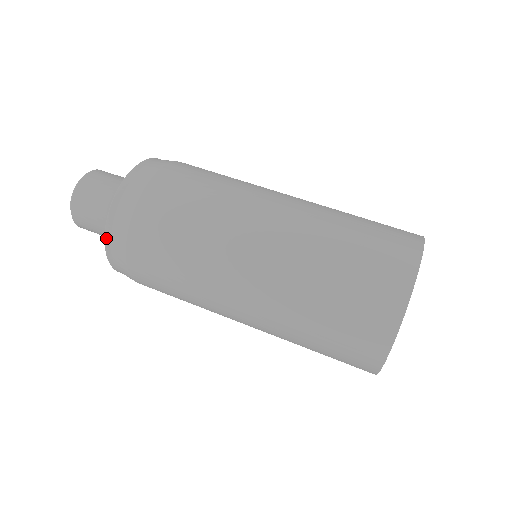
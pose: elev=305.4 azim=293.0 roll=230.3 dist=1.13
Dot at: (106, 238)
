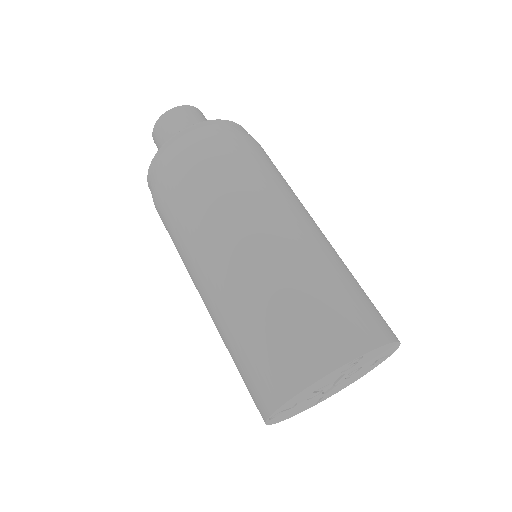
Dot at: occluded
